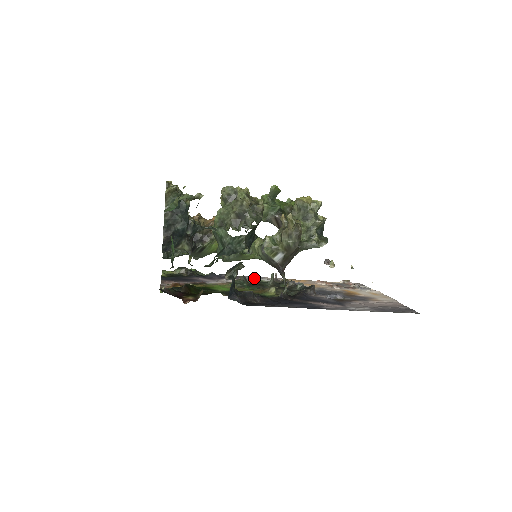
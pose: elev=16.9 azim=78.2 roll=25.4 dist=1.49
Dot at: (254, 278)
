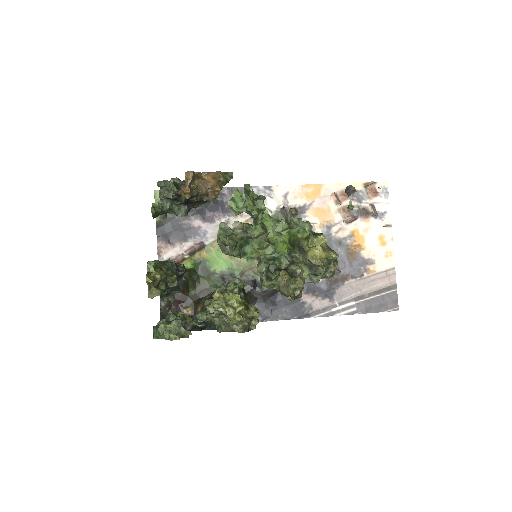
Dot at: occluded
